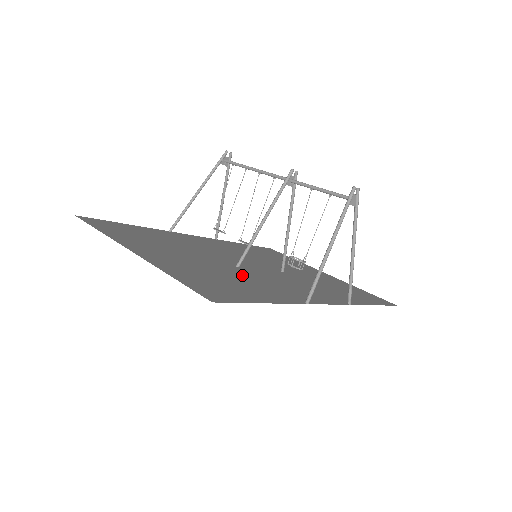
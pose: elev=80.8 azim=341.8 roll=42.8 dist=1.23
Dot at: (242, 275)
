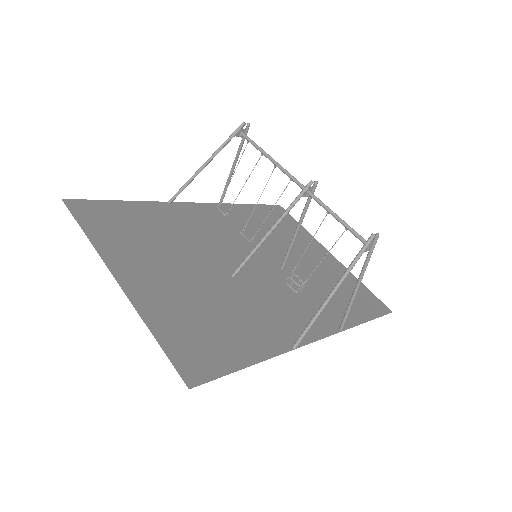
Dot at: (234, 298)
